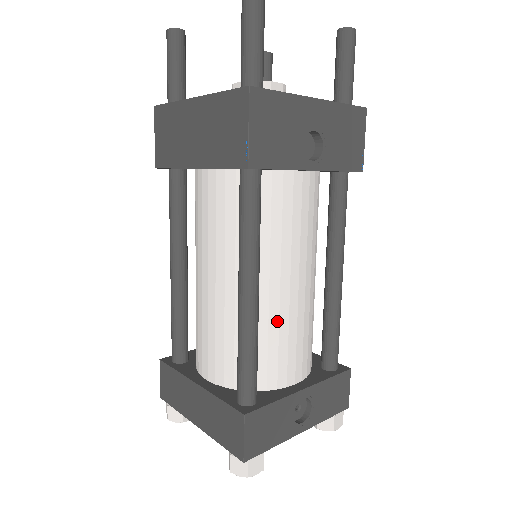
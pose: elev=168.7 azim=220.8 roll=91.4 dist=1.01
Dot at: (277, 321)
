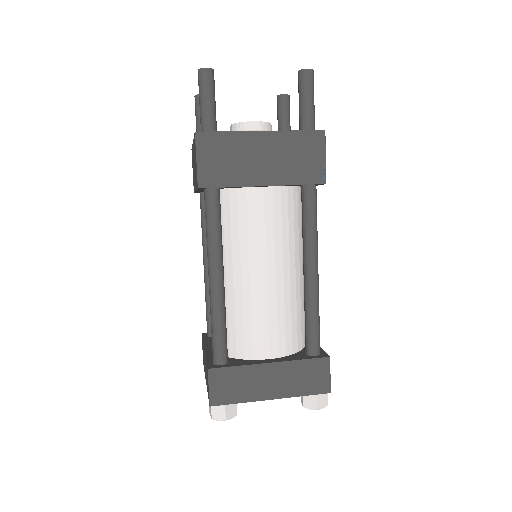
Dot at: occluded
